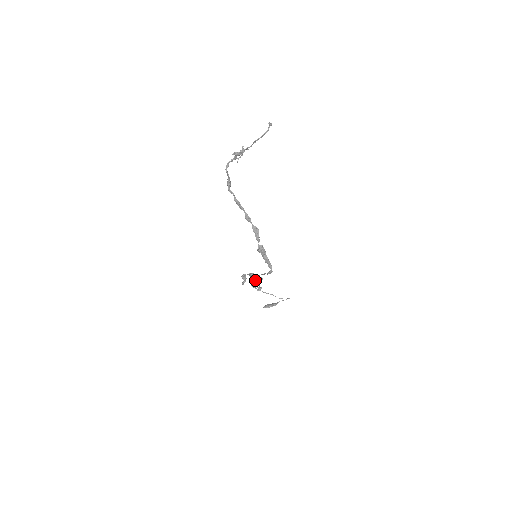
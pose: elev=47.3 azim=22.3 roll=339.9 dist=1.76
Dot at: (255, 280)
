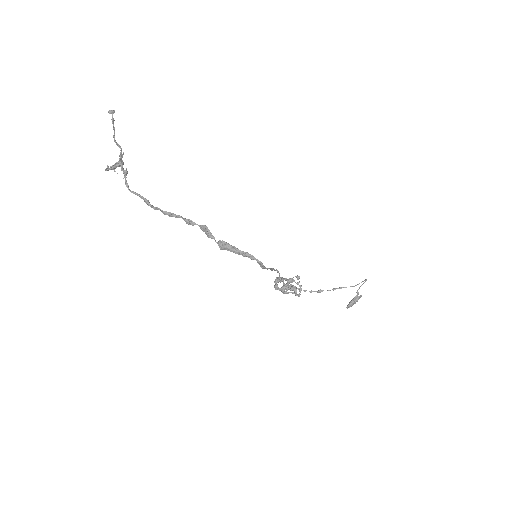
Dot at: (298, 283)
